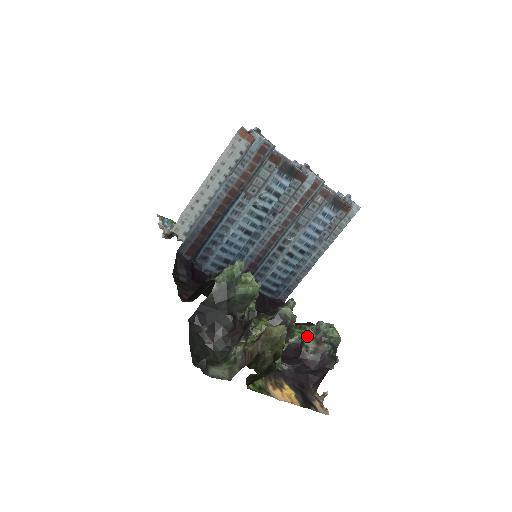
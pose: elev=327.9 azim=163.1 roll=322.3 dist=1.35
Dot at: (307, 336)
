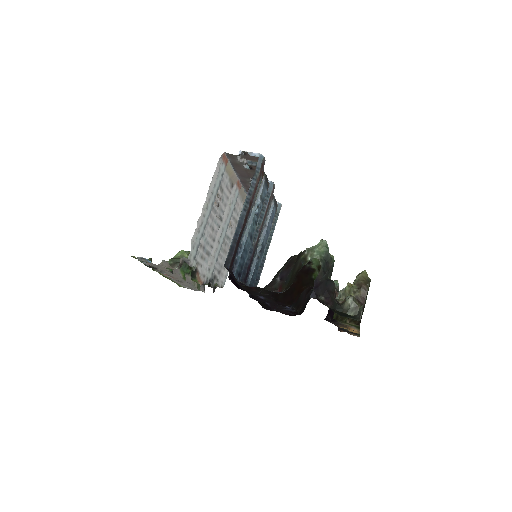
Dot at: occluded
